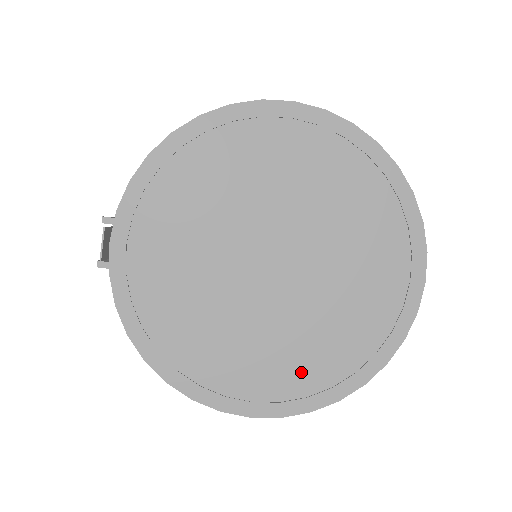
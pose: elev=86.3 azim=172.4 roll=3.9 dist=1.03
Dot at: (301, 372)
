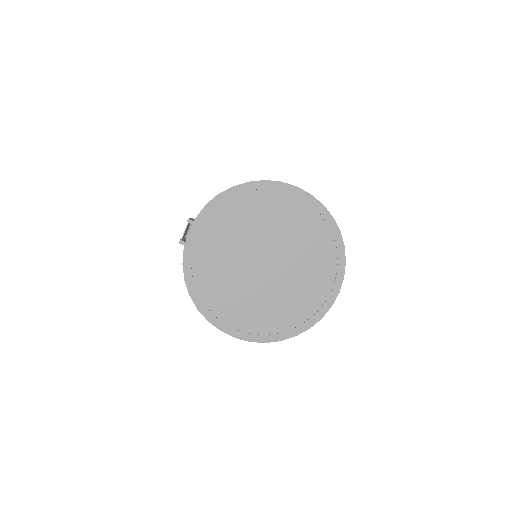
Dot at: (266, 321)
